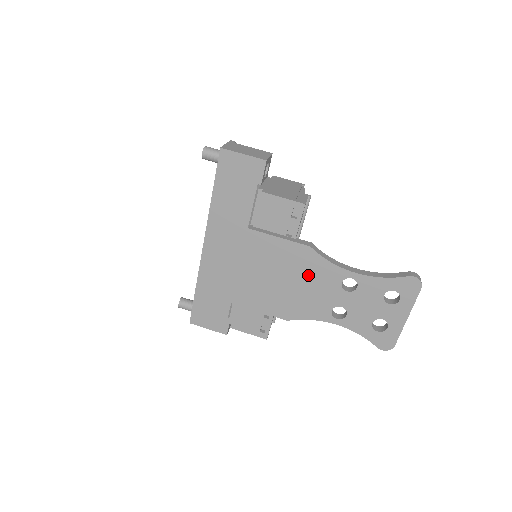
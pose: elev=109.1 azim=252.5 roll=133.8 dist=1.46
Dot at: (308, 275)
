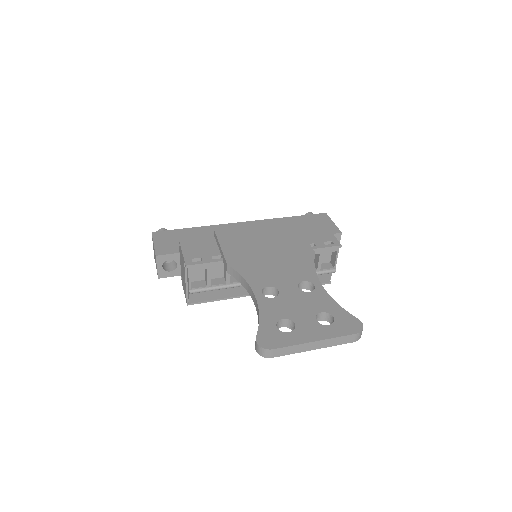
Dot at: (289, 260)
